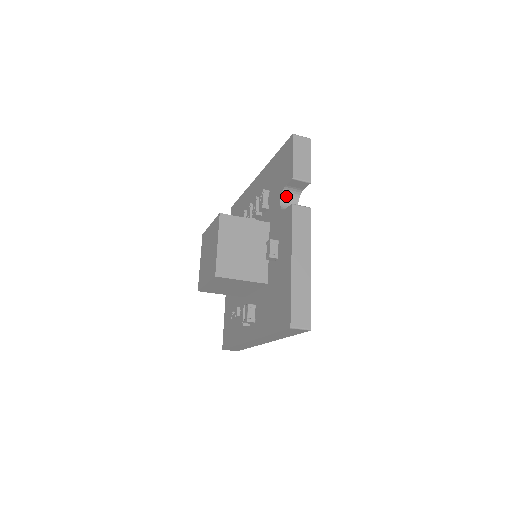
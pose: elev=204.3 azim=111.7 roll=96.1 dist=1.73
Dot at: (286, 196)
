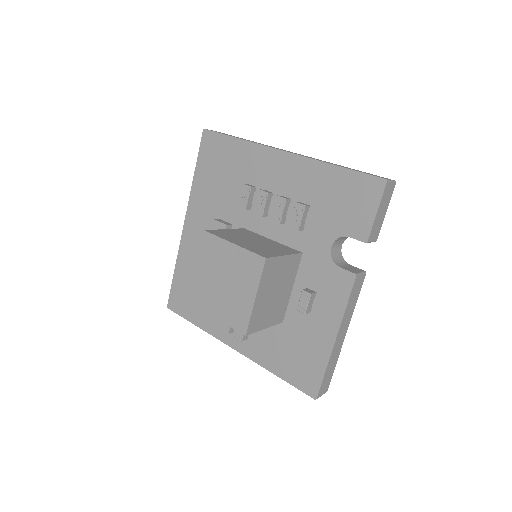
Dot at: (339, 239)
